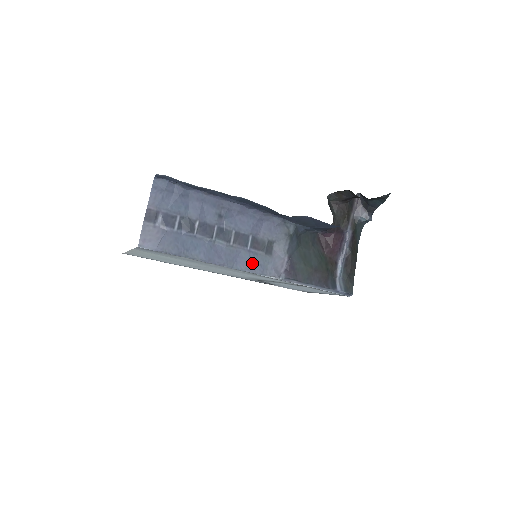
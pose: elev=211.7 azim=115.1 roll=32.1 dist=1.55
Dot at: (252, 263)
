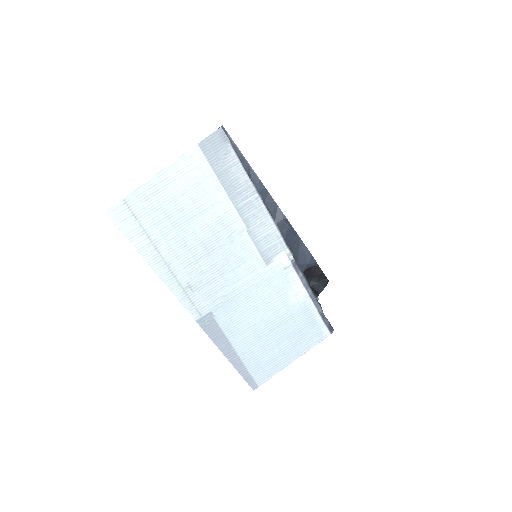
Dot at: occluded
